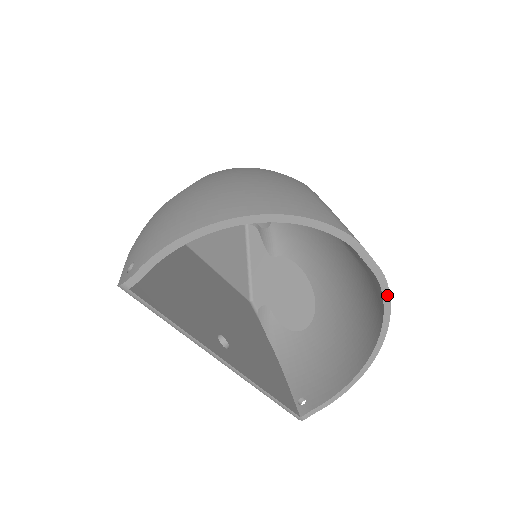
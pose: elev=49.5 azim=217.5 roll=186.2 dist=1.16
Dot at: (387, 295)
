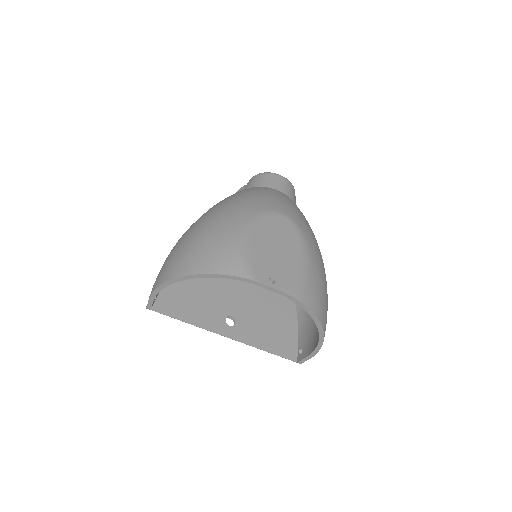
Dot at: (301, 304)
